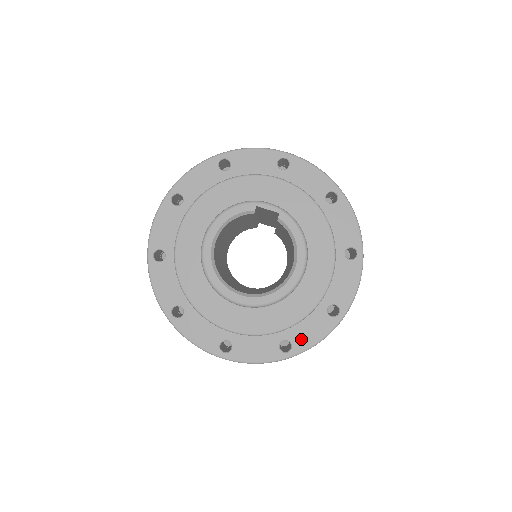
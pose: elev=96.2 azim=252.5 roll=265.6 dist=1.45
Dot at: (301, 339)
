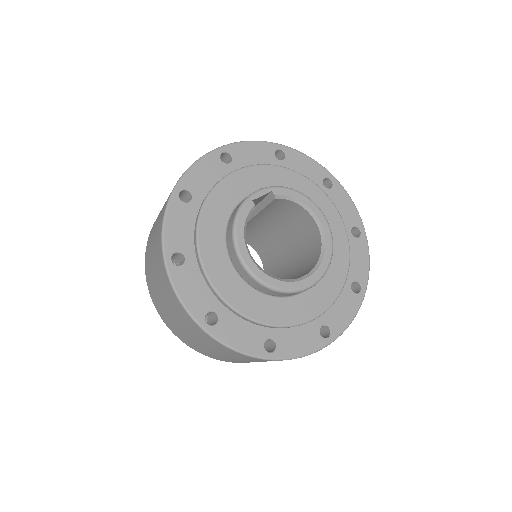
Dot at: (359, 272)
